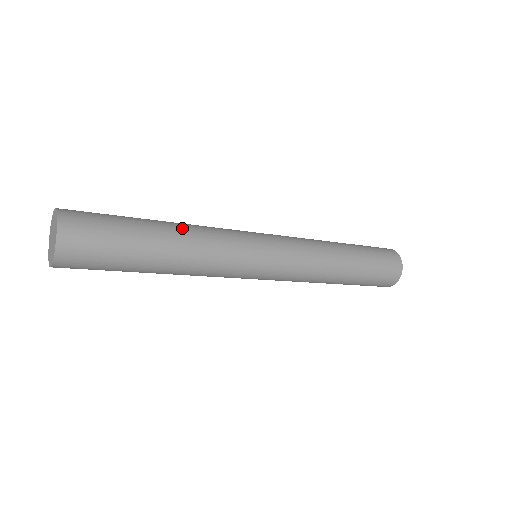
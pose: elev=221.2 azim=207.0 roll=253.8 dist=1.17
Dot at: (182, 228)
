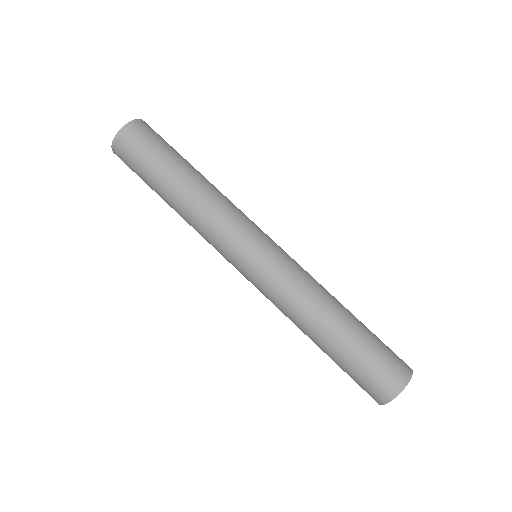
Dot at: (199, 188)
